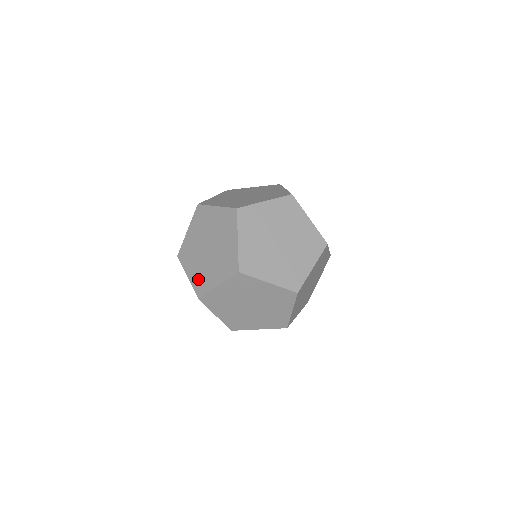
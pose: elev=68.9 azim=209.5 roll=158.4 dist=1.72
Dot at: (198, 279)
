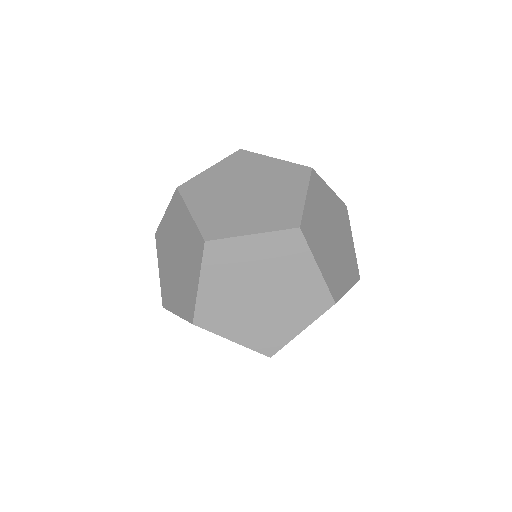
Dot at: (183, 303)
